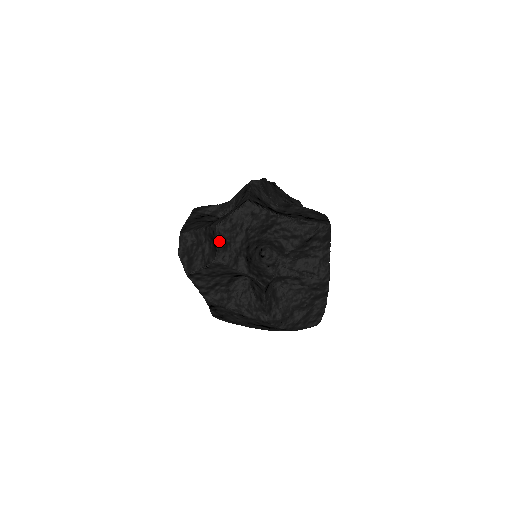
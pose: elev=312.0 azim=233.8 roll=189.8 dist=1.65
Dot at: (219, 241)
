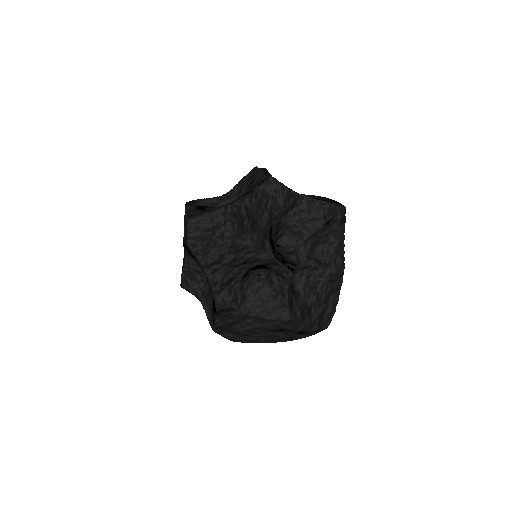
Dot at: (247, 218)
